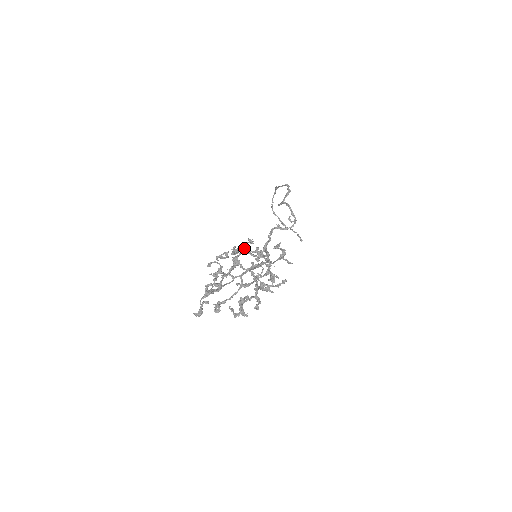
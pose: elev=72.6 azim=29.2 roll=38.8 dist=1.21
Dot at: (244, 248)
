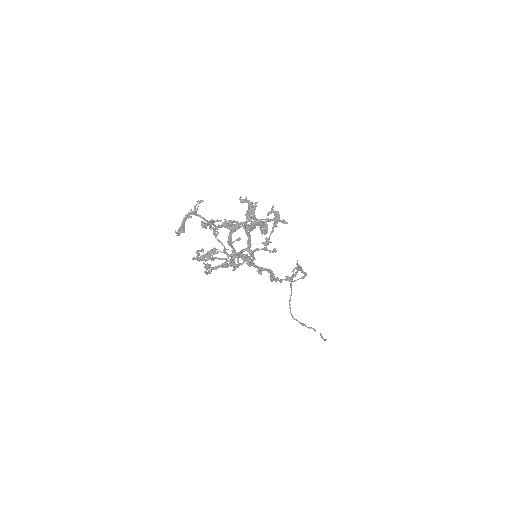
Dot at: (244, 251)
